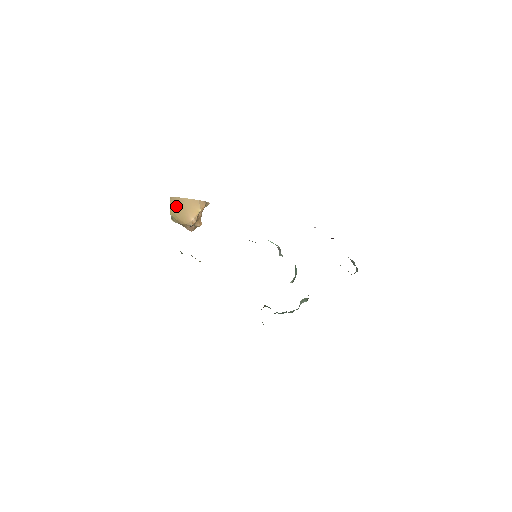
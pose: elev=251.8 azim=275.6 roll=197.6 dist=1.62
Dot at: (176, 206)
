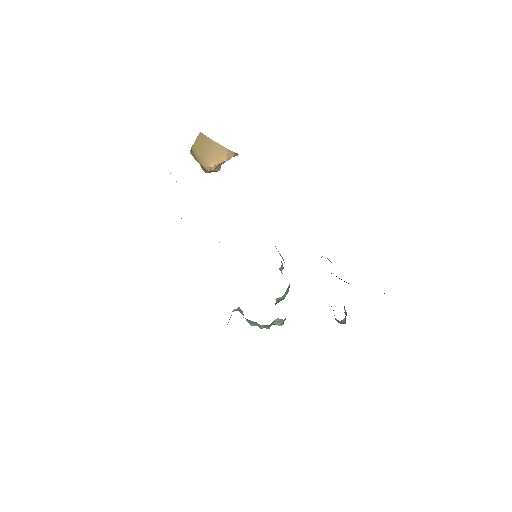
Dot at: (201, 144)
